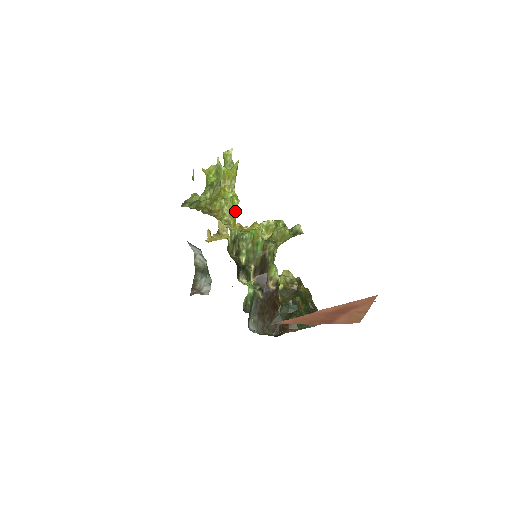
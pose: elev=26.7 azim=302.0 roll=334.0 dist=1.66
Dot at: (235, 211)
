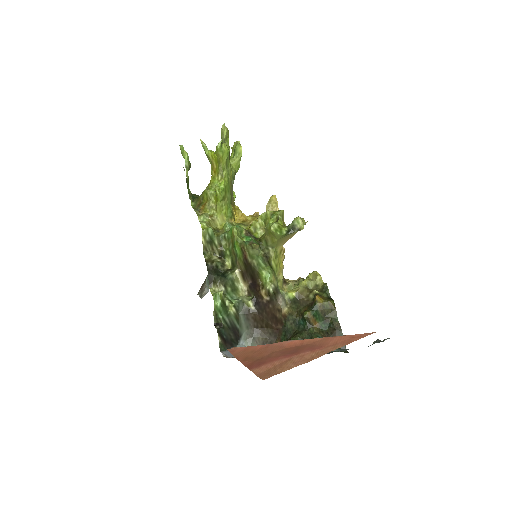
Dot at: (222, 203)
